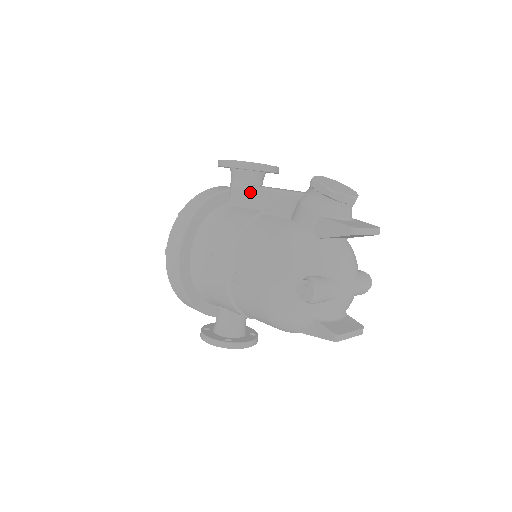
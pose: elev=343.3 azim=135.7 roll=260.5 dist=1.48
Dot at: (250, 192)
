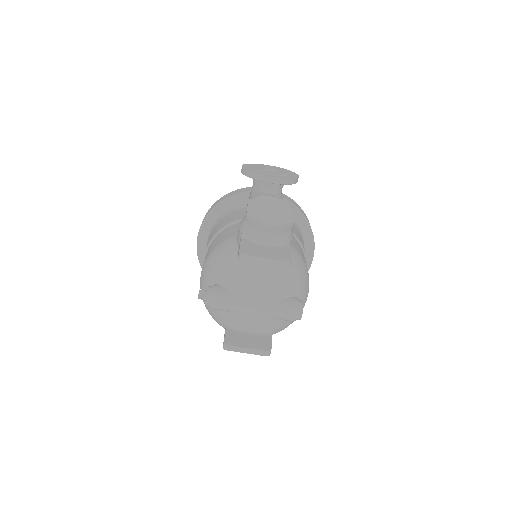
Dot at: occluded
